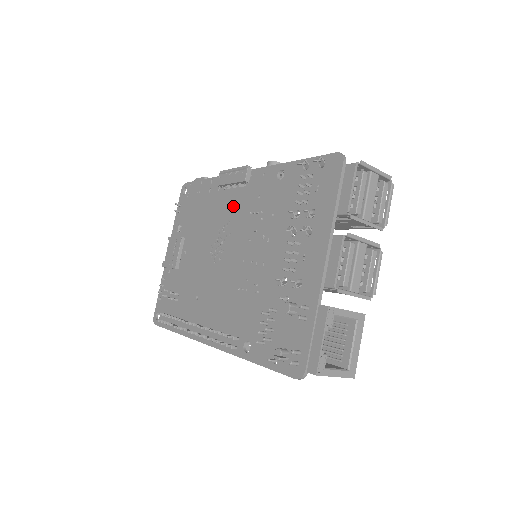
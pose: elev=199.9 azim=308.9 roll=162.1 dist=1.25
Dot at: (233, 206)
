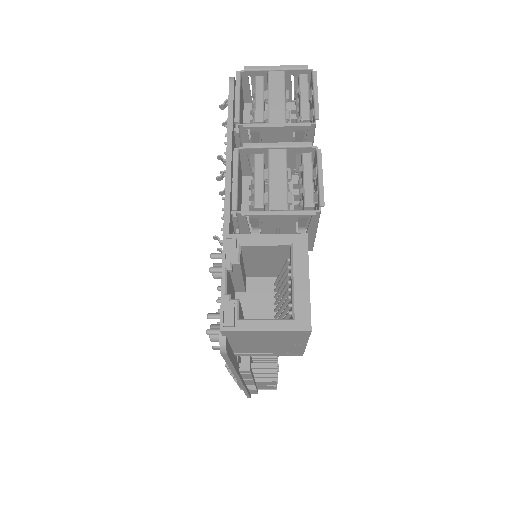
Dot at: occluded
